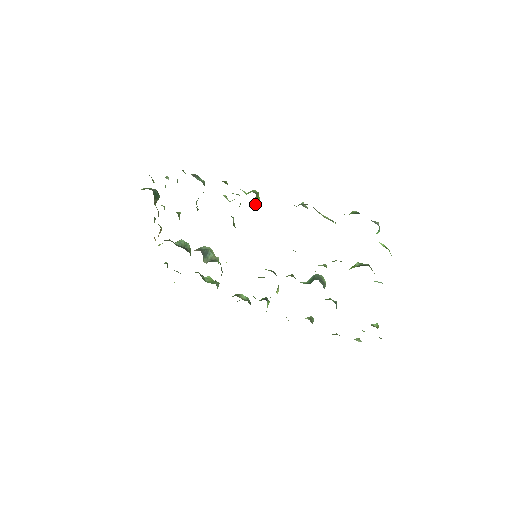
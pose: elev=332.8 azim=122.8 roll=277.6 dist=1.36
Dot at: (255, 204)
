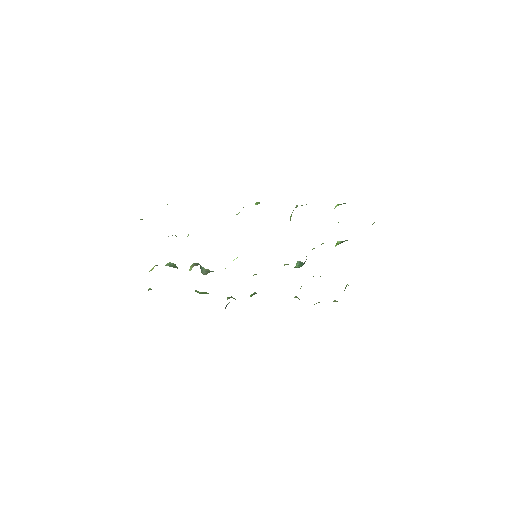
Dot at: occluded
